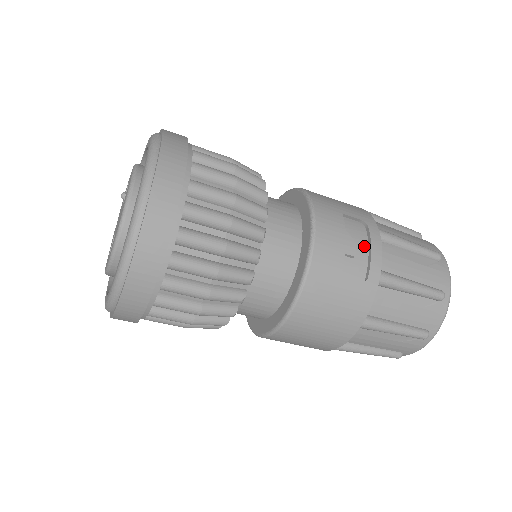
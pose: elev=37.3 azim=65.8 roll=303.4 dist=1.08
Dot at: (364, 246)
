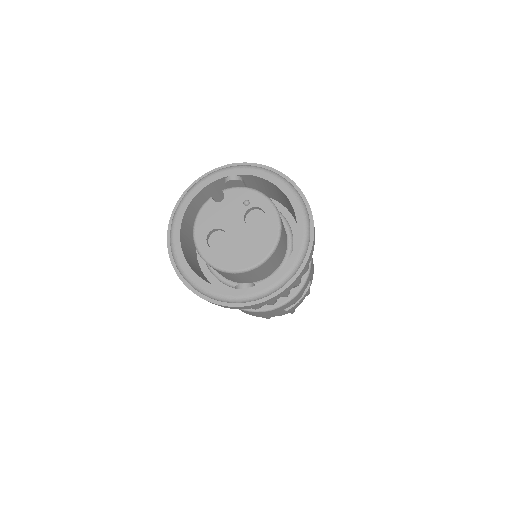
Dot at: occluded
